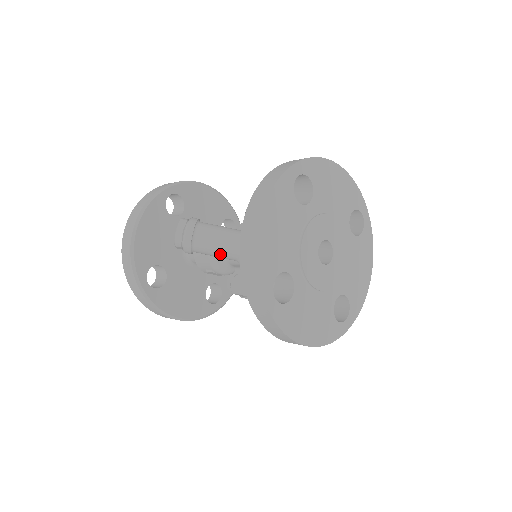
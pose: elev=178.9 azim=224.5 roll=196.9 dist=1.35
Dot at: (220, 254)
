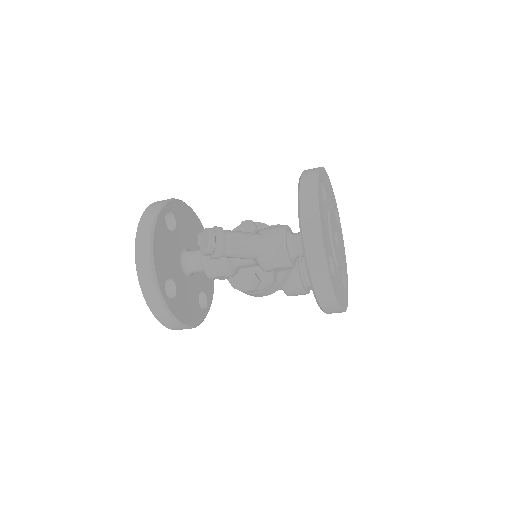
Dot at: (246, 255)
